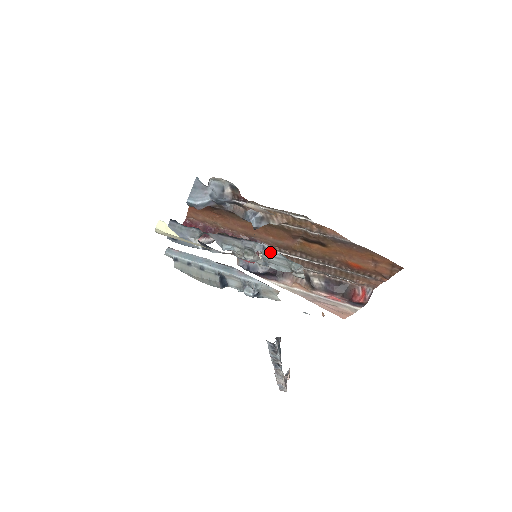
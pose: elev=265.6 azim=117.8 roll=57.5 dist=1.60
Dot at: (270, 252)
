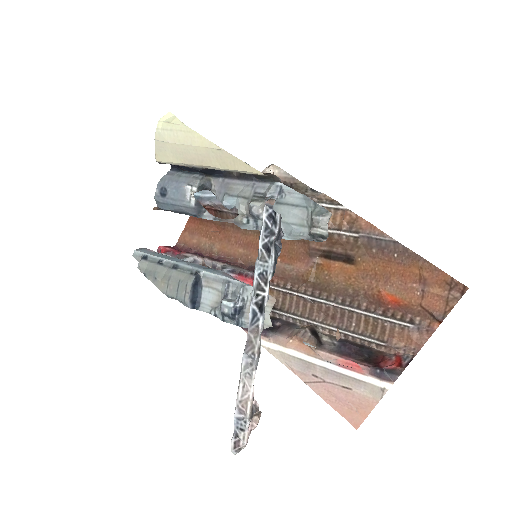
Dot at: (287, 196)
